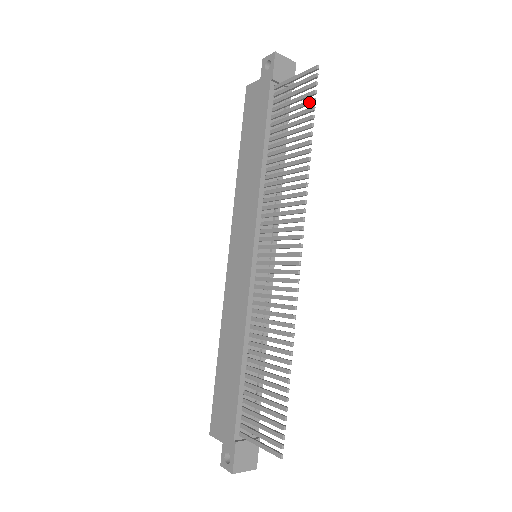
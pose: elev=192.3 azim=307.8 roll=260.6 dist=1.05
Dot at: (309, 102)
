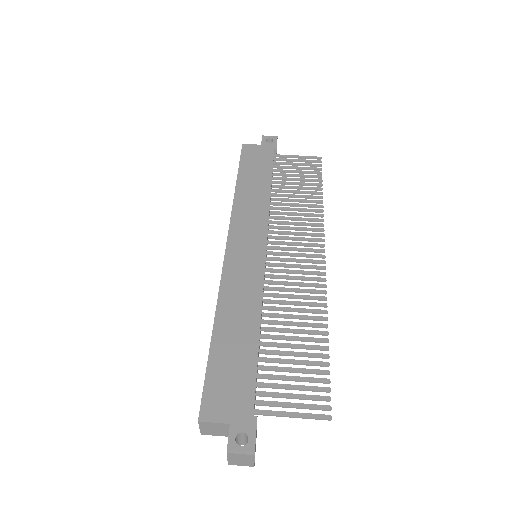
Dot at: (316, 172)
